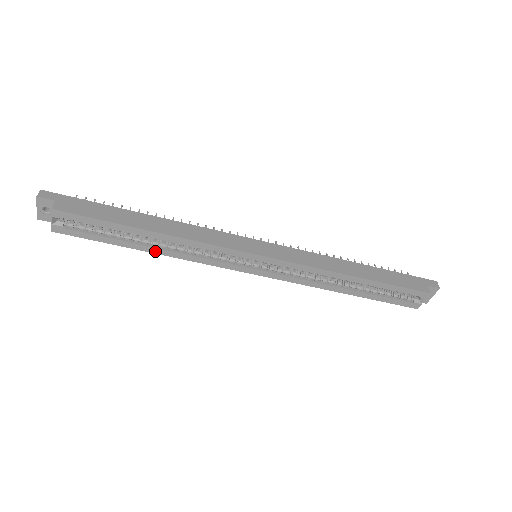
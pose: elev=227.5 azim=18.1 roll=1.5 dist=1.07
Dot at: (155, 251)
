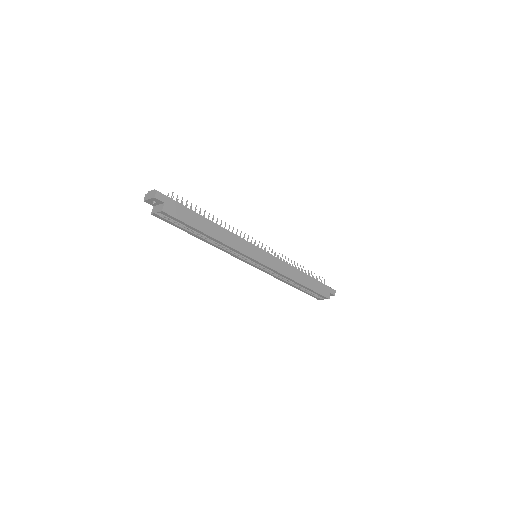
Dot at: (204, 241)
